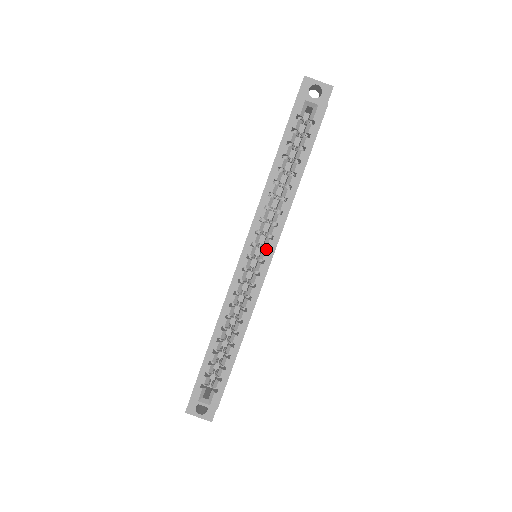
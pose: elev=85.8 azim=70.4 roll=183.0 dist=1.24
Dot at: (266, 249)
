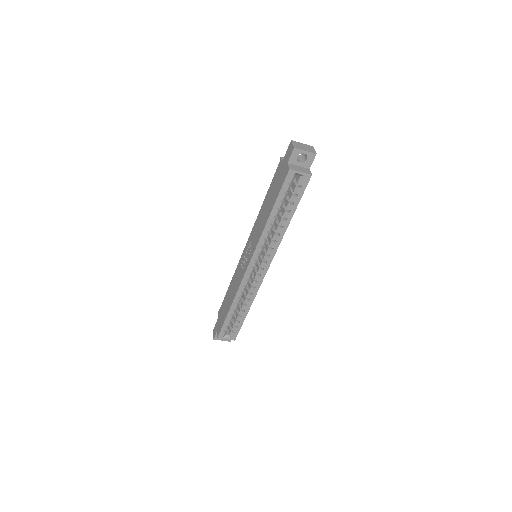
Dot at: (265, 260)
